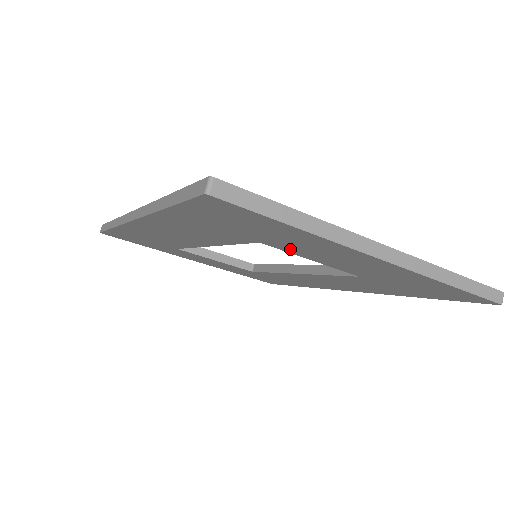
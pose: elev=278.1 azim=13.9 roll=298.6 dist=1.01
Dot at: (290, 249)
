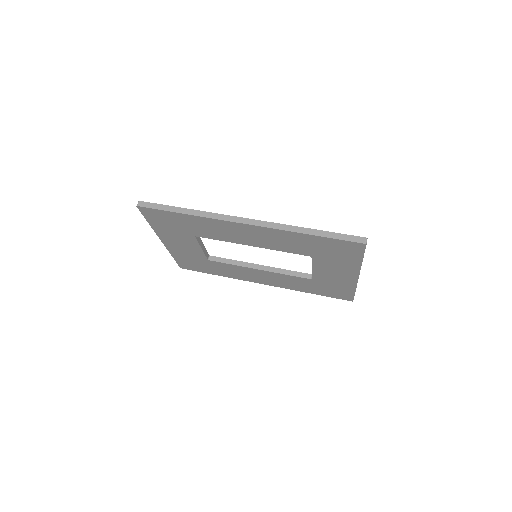
Dot at: (320, 263)
